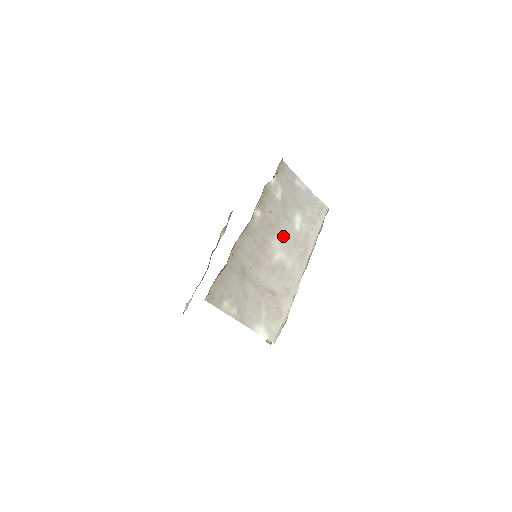
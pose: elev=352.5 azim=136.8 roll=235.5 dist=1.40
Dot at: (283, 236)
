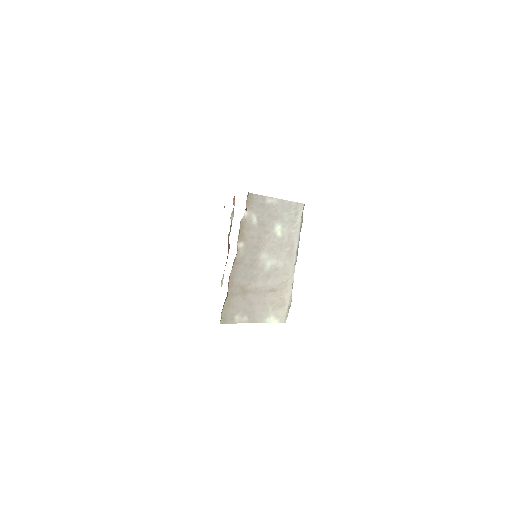
Dot at: (269, 248)
